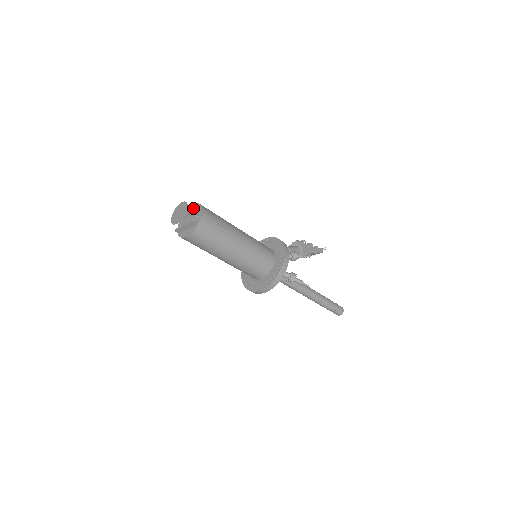
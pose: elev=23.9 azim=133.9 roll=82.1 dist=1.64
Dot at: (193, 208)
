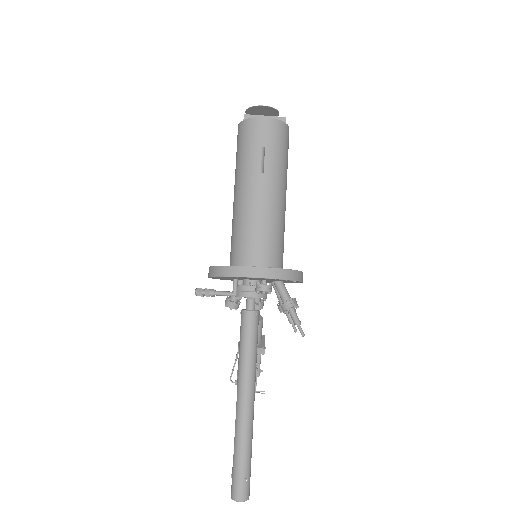
Dot at: occluded
